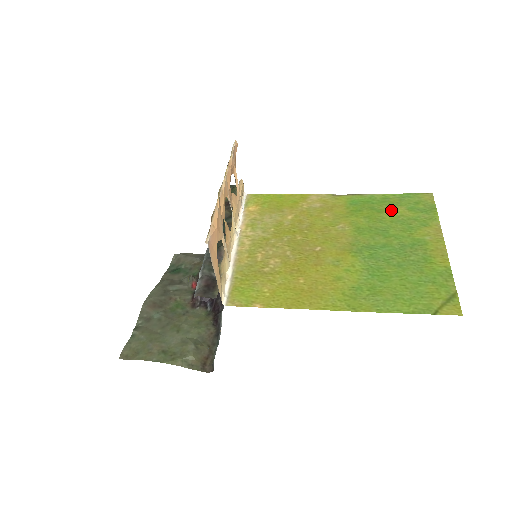
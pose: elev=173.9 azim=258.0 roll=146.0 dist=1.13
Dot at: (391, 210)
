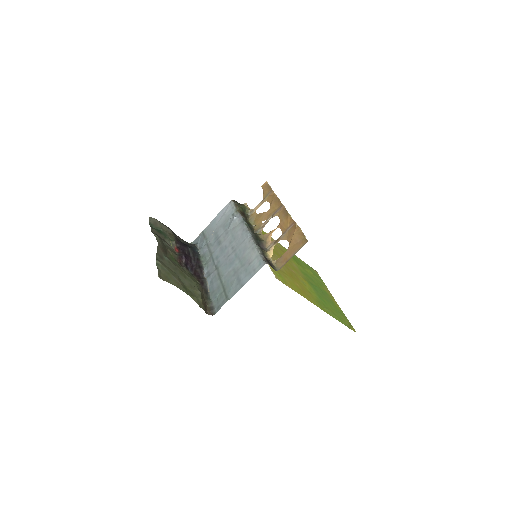
Dot at: (308, 270)
